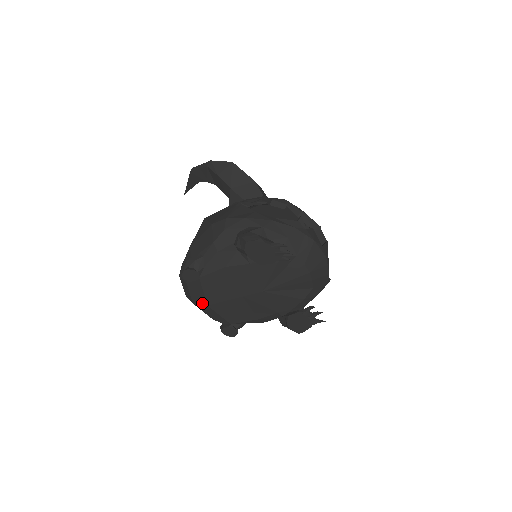
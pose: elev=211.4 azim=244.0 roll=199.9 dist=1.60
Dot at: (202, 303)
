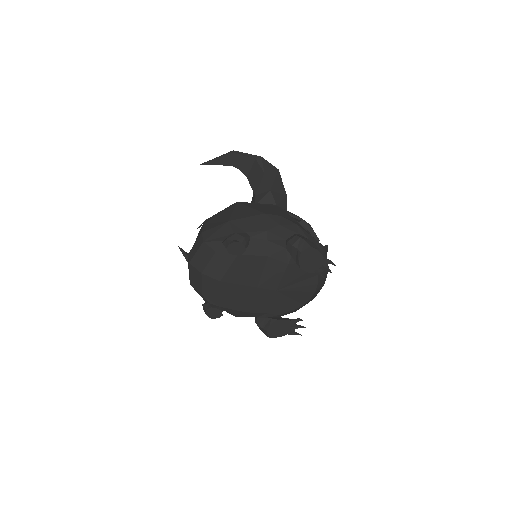
Dot at: (215, 277)
